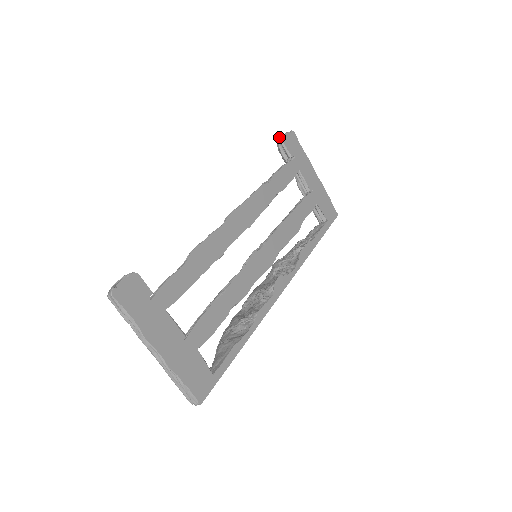
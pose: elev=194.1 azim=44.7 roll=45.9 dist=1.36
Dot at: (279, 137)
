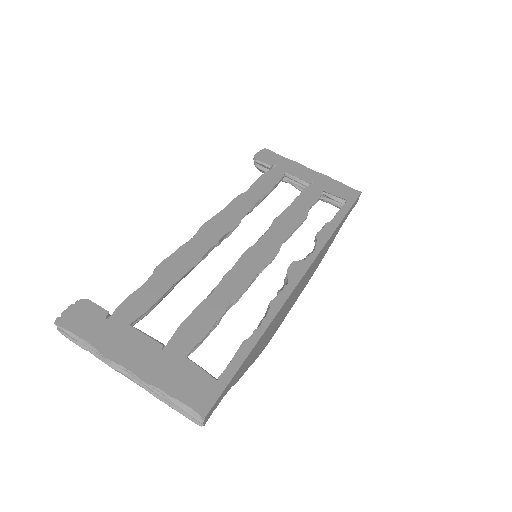
Dot at: occluded
